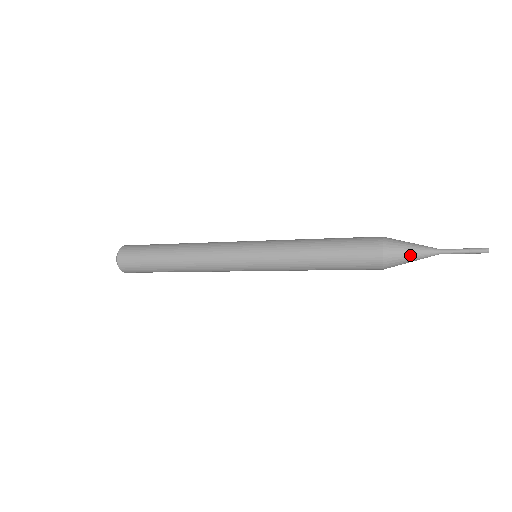
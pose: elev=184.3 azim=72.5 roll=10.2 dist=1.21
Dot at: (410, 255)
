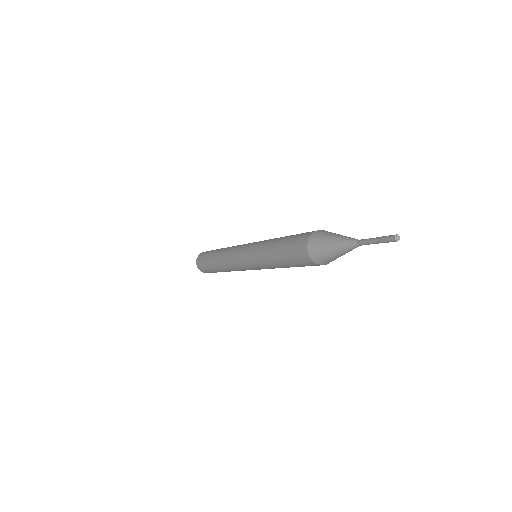
Dot at: (332, 253)
